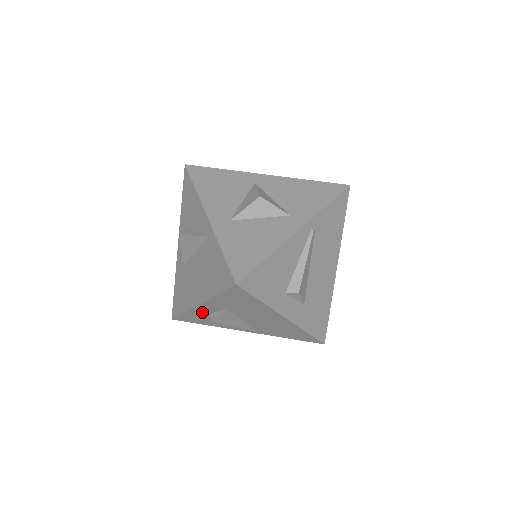
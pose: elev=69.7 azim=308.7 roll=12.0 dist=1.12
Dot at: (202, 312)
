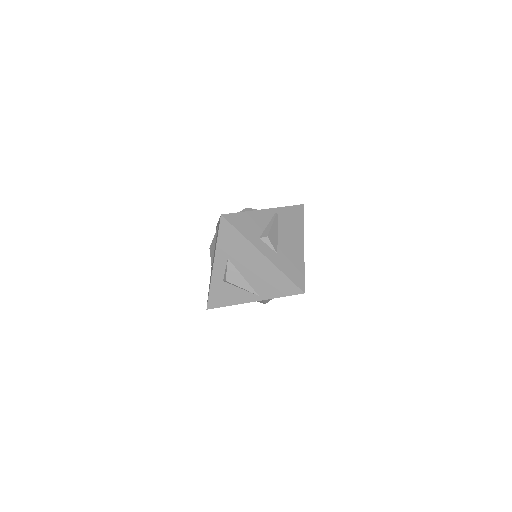
Dot at: (219, 278)
